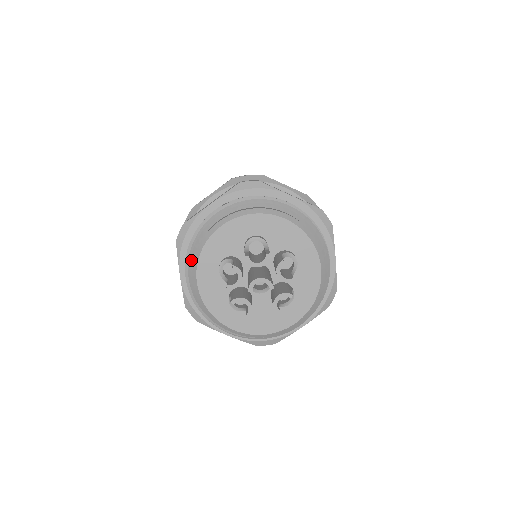
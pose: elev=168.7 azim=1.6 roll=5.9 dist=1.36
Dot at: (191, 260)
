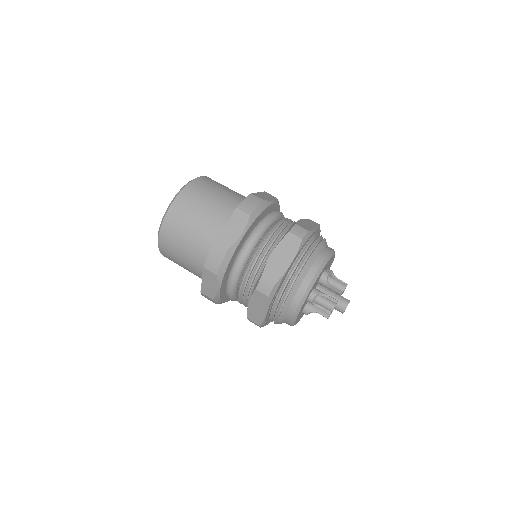
Dot at: occluded
